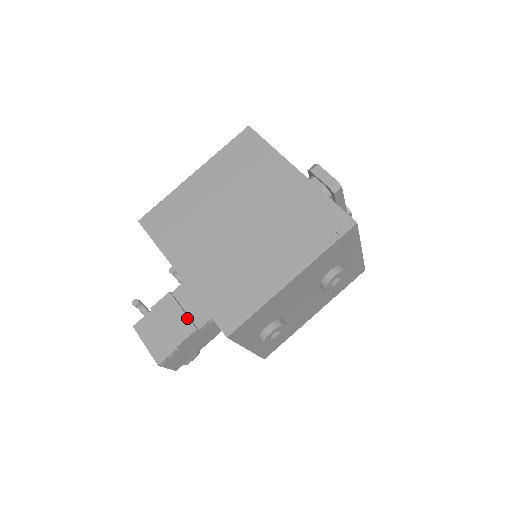
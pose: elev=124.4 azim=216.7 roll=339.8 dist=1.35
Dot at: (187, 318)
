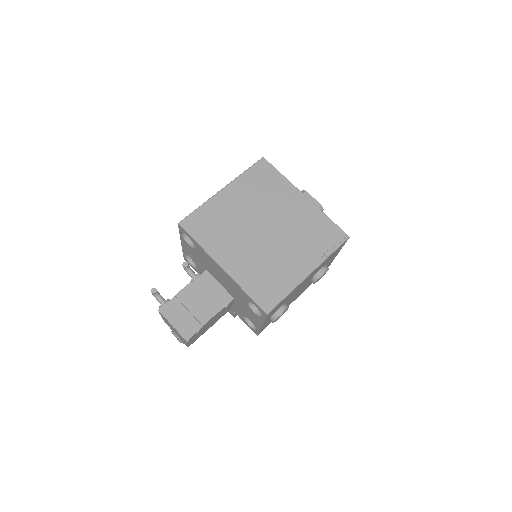
Dot at: (209, 303)
